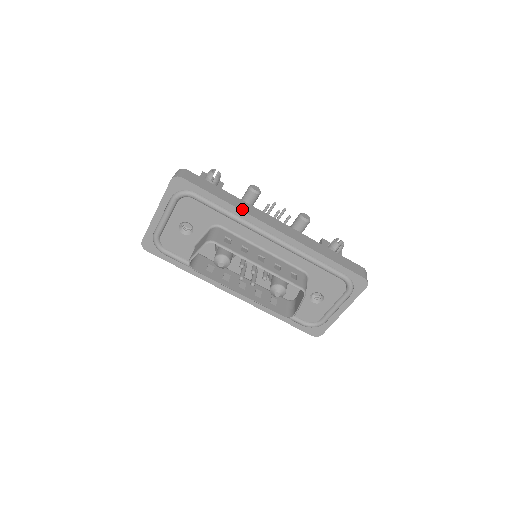
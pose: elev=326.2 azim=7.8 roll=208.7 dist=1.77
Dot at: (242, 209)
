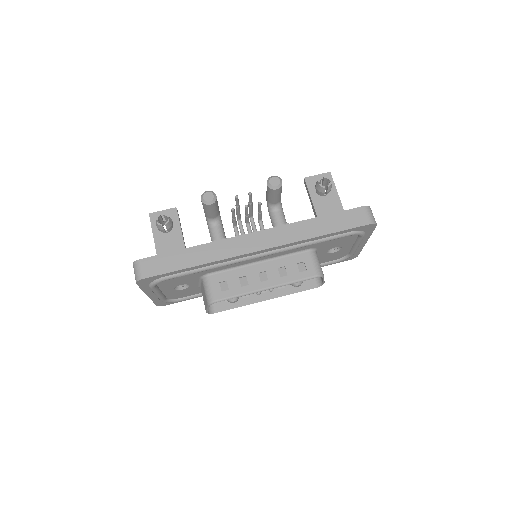
Dot at: (215, 259)
